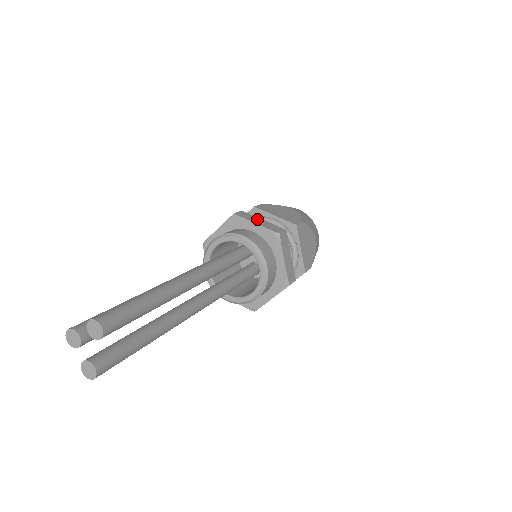
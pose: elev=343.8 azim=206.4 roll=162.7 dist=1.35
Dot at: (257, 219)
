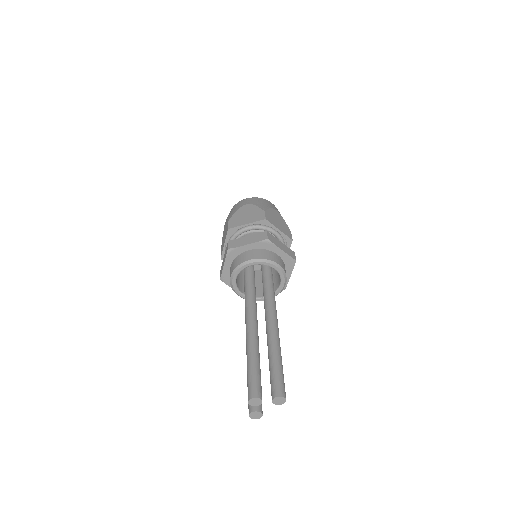
Dot at: (279, 242)
